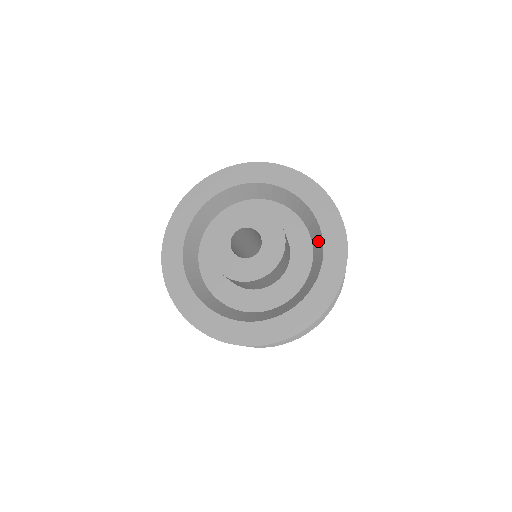
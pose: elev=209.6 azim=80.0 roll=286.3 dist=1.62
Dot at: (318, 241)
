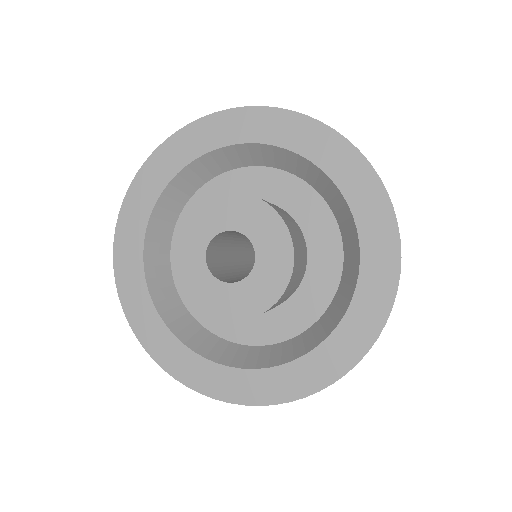
Dot at: (351, 238)
